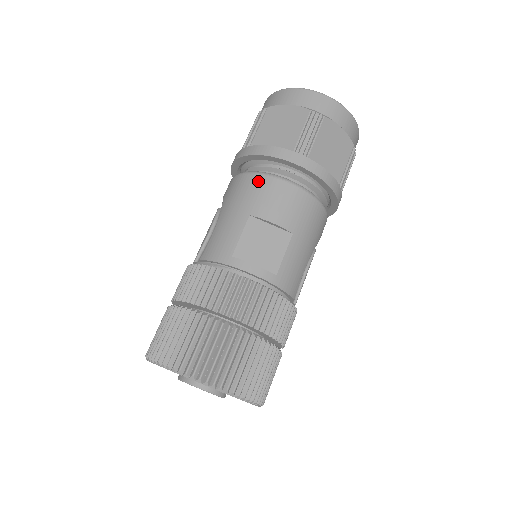
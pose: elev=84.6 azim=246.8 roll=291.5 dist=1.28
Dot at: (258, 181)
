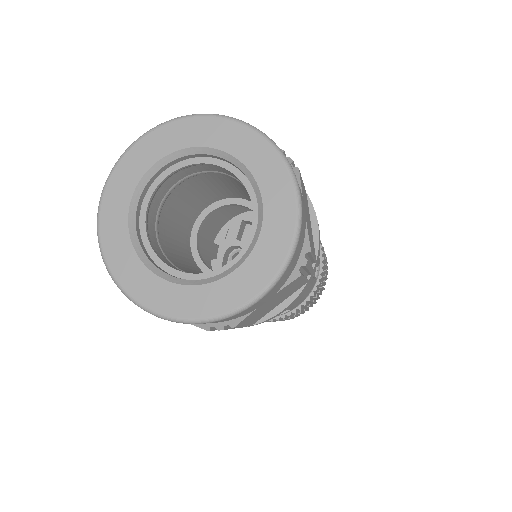
Dot at: occluded
